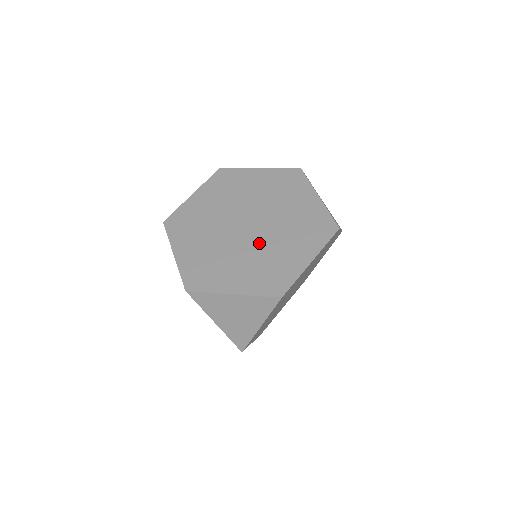
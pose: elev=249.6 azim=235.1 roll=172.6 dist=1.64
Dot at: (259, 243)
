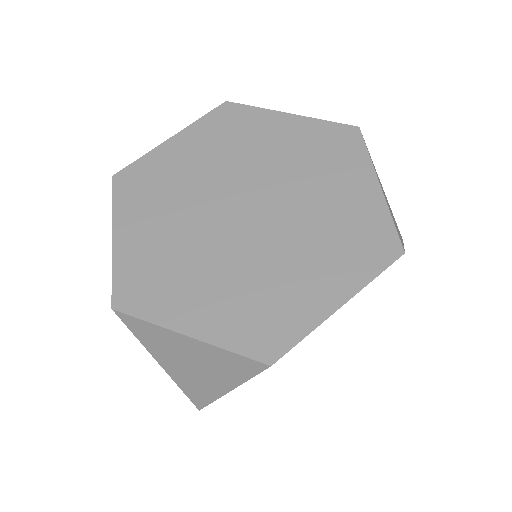
Dot at: (256, 249)
